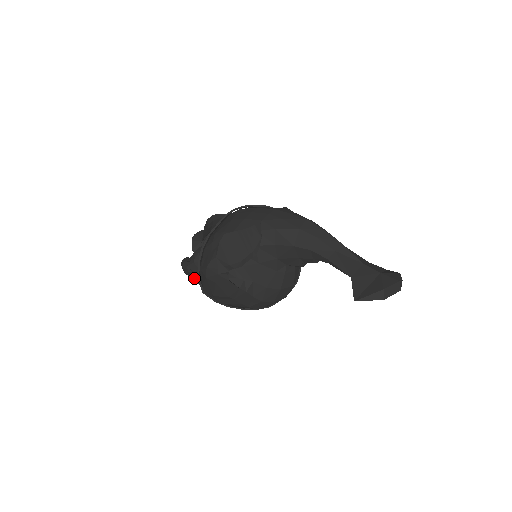
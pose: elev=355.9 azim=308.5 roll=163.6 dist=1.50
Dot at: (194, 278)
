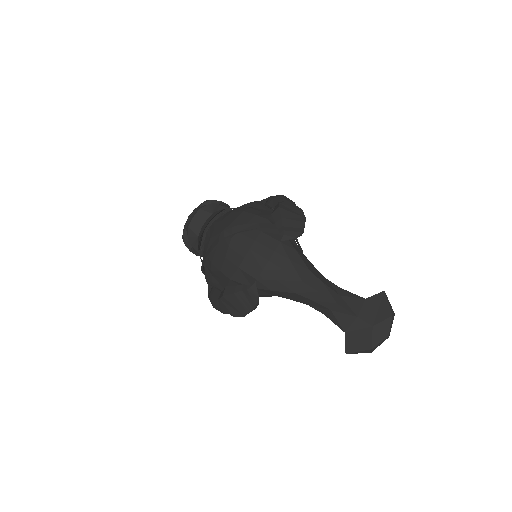
Dot at: occluded
